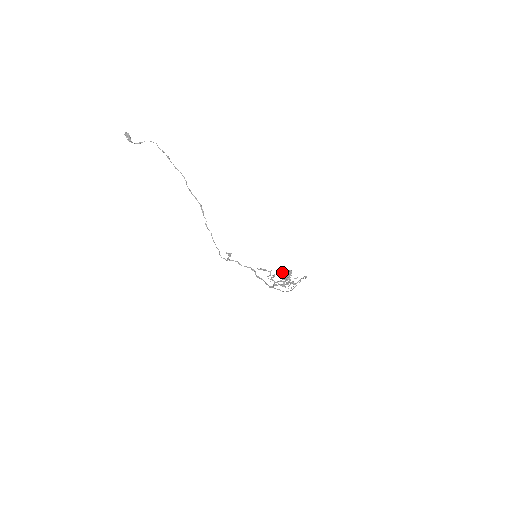
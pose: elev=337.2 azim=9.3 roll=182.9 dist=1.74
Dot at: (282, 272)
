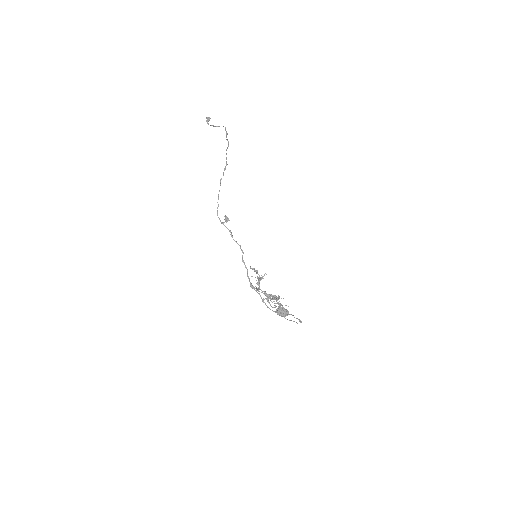
Dot at: occluded
